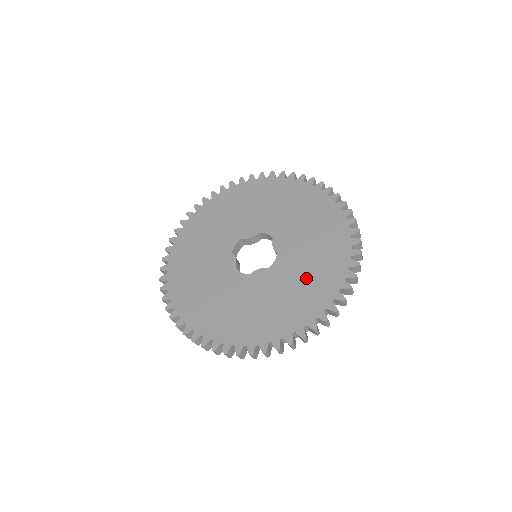
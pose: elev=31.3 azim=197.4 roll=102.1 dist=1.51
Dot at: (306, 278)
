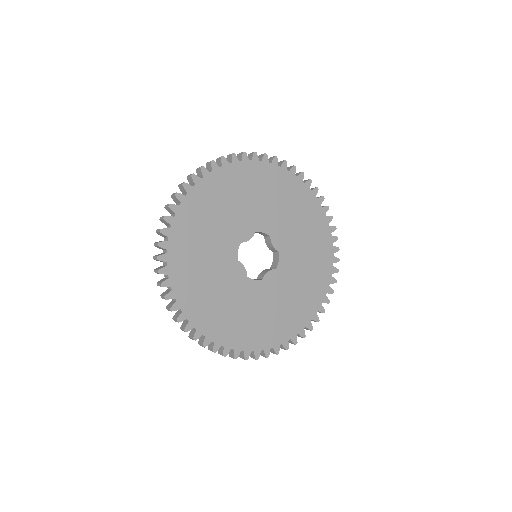
Dot at: (308, 271)
